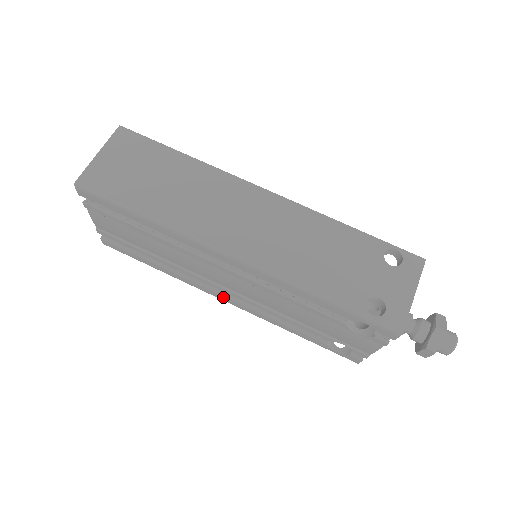
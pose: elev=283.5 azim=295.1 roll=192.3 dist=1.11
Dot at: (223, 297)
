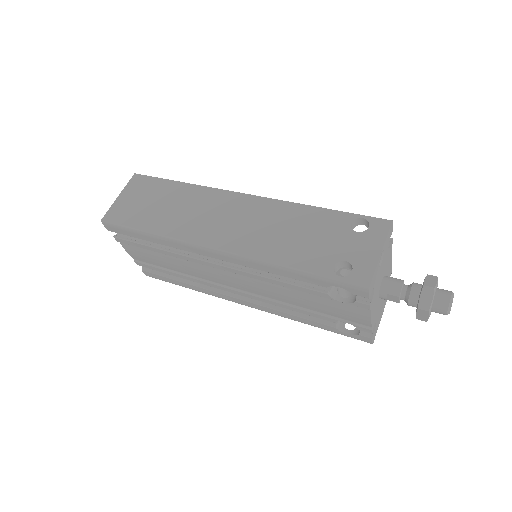
Dot at: (240, 301)
